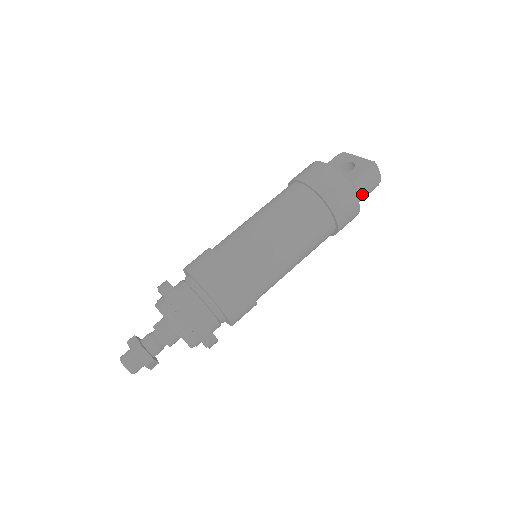
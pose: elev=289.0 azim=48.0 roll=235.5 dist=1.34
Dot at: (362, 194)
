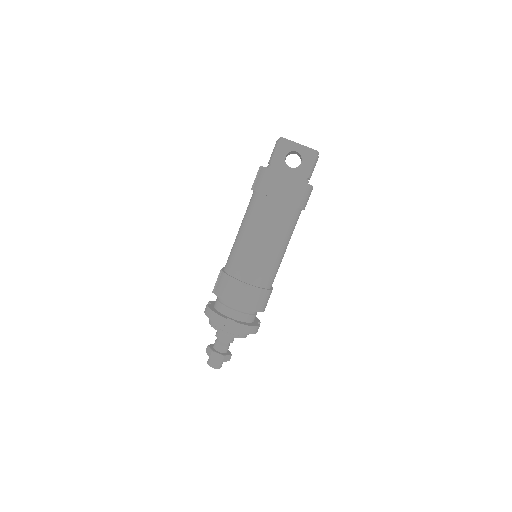
Dot at: occluded
